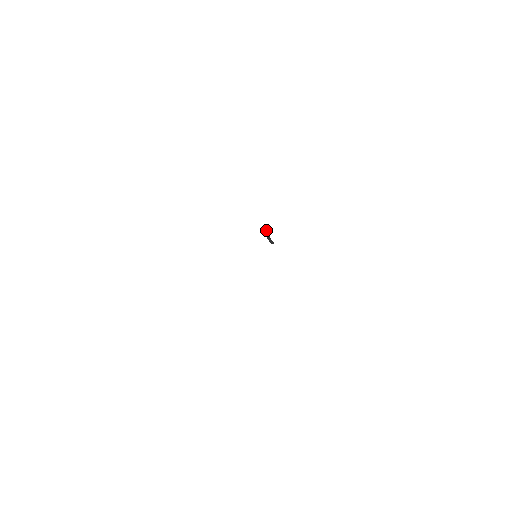
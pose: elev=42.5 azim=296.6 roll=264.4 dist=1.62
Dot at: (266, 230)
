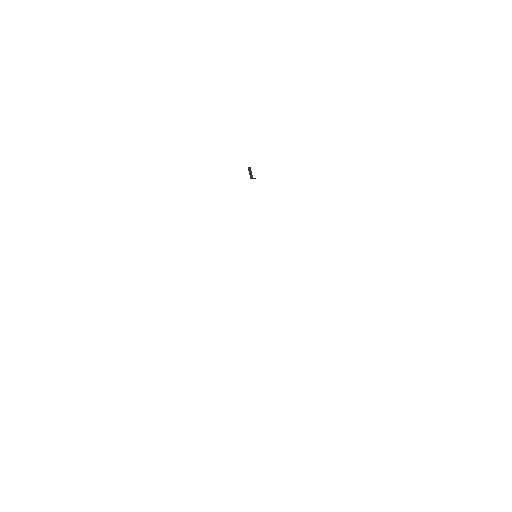
Dot at: (248, 168)
